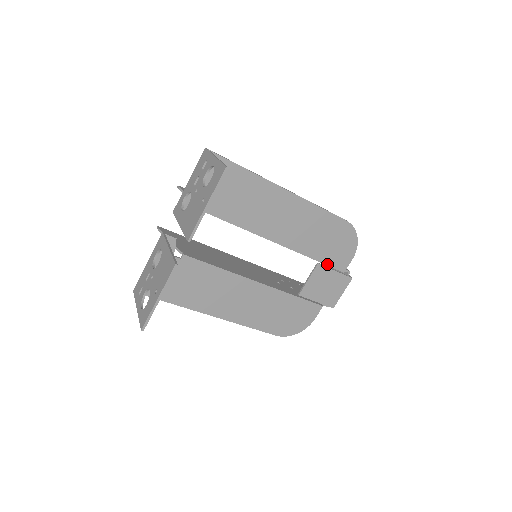
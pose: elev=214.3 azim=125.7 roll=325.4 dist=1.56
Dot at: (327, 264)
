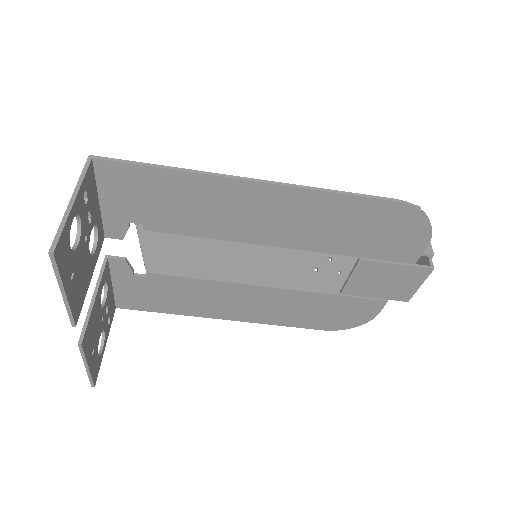
Dot at: (377, 258)
